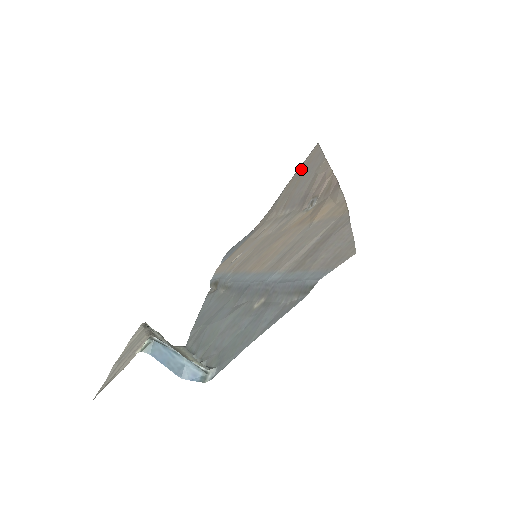
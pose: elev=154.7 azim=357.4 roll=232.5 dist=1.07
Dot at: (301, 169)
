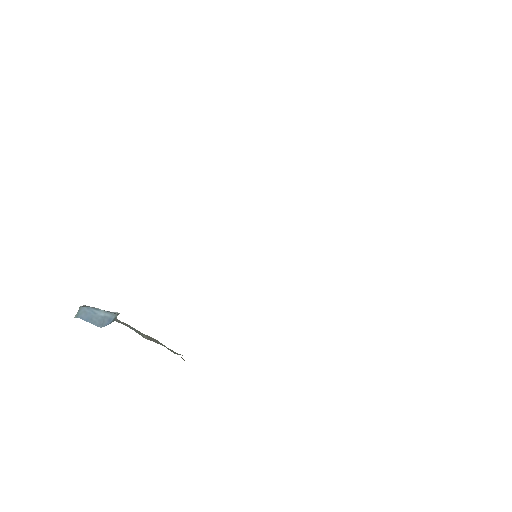
Dot at: occluded
